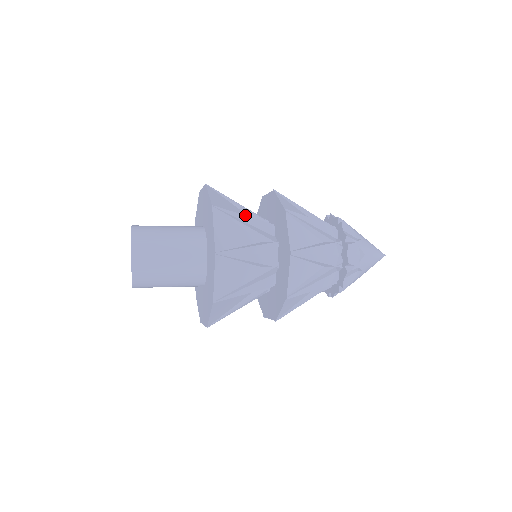
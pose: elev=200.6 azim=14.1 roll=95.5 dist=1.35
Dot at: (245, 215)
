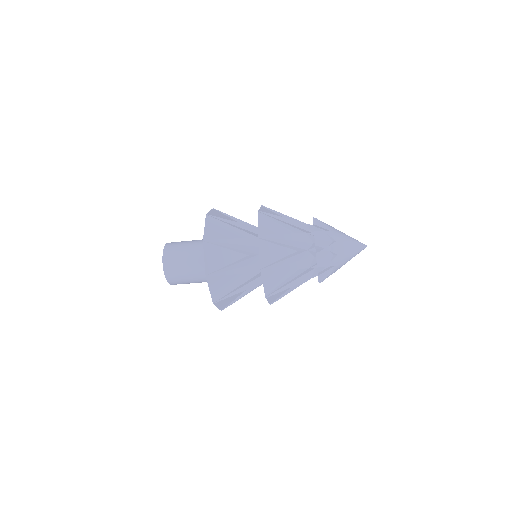
Dot at: occluded
